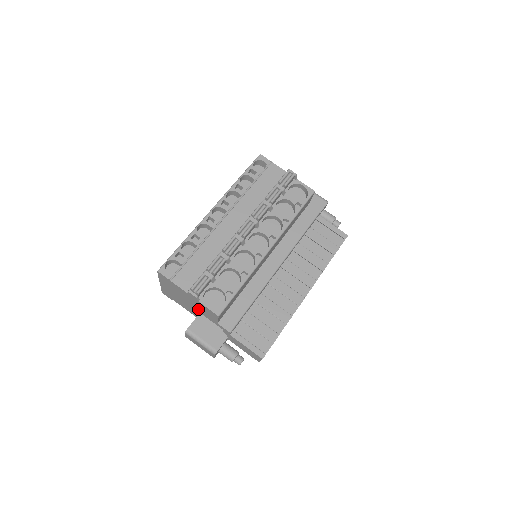
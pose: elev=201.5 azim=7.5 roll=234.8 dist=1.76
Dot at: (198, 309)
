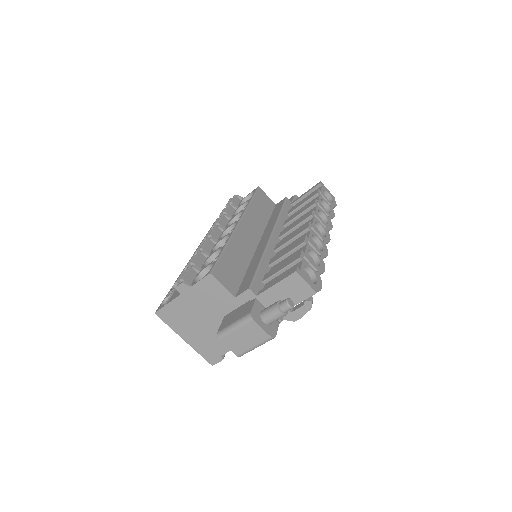
Dot at: (215, 311)
